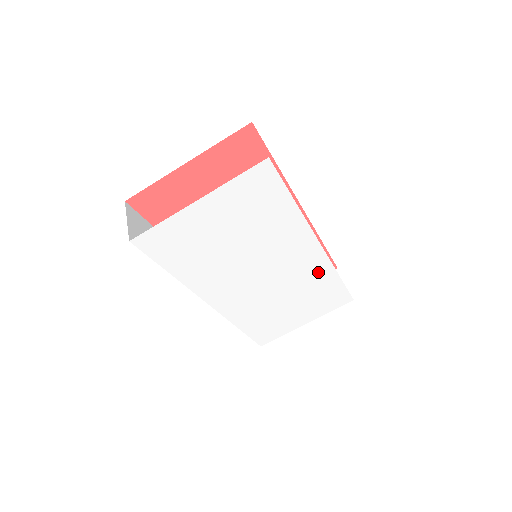
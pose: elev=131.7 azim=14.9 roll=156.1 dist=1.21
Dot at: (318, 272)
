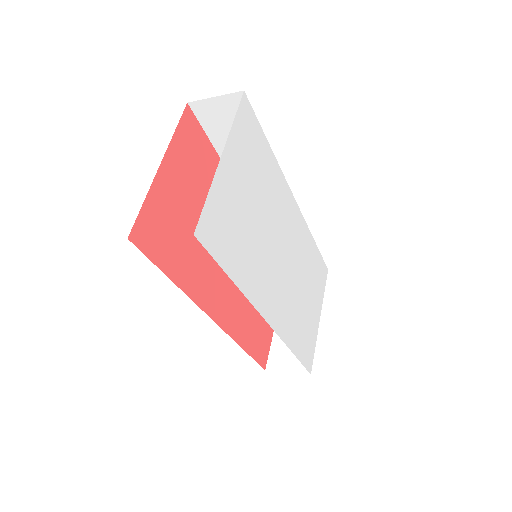
Dot at: (304, 239)
